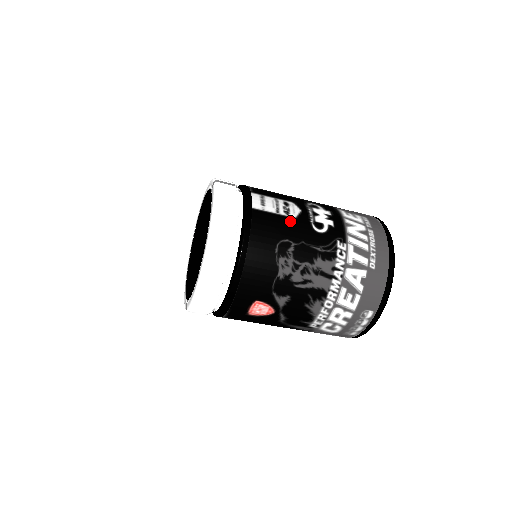
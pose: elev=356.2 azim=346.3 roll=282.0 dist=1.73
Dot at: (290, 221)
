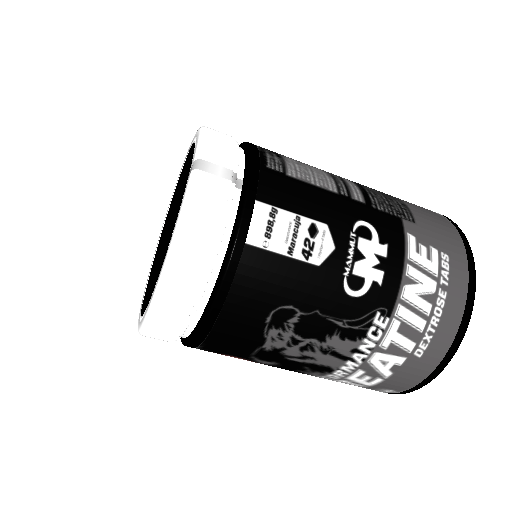
Dot at: (307, 273)
